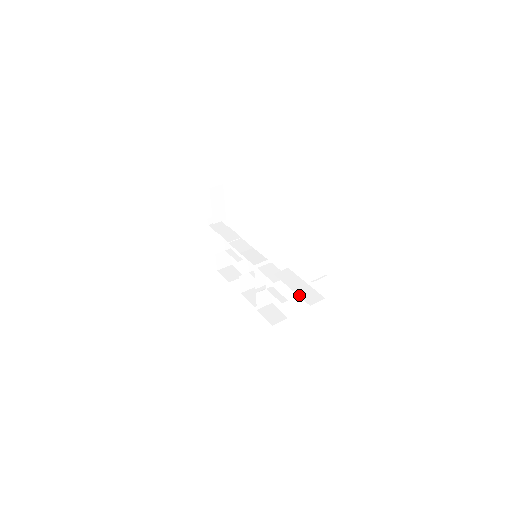
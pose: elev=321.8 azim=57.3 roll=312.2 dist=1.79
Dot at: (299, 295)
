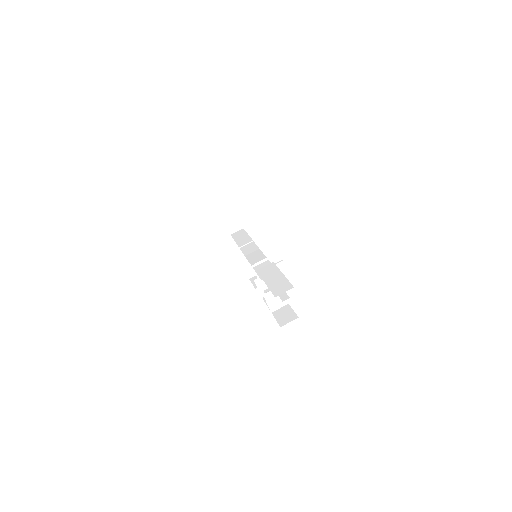
Dot at: (270, 288)
